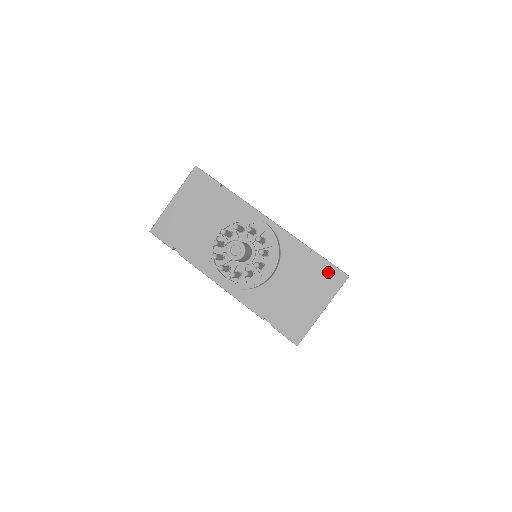
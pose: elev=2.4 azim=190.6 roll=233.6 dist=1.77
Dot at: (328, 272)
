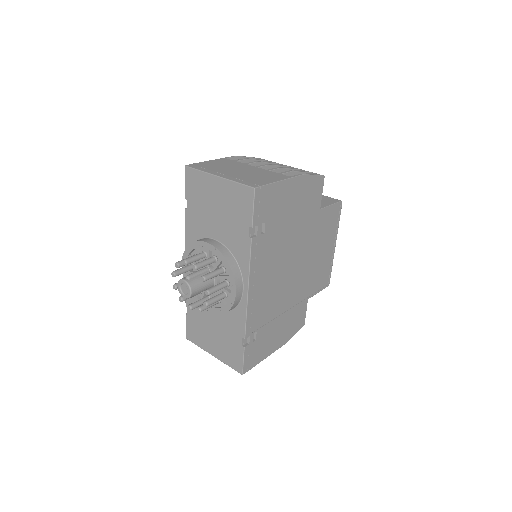
Dot at: (237, 356)
